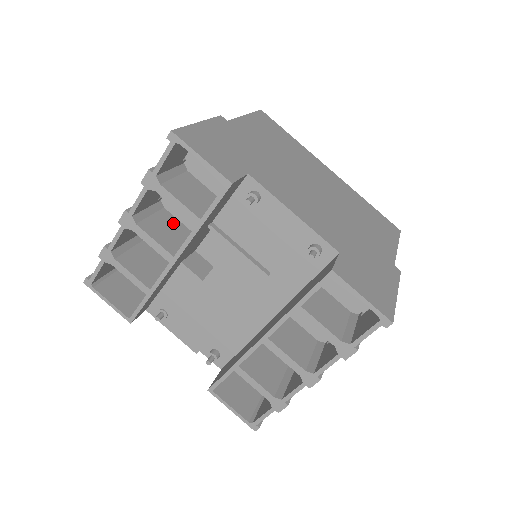
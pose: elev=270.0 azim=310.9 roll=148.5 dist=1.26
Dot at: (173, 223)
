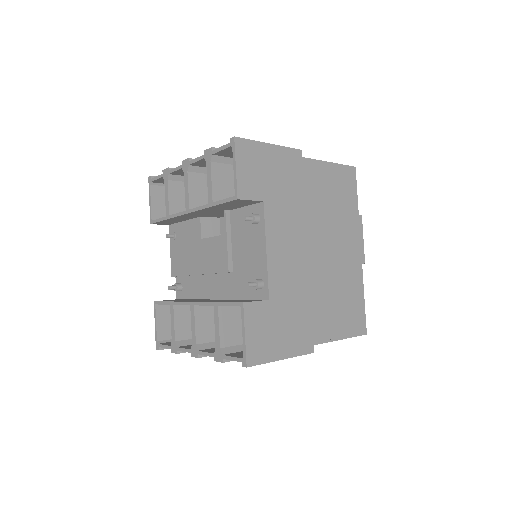
Dot at: occluded
